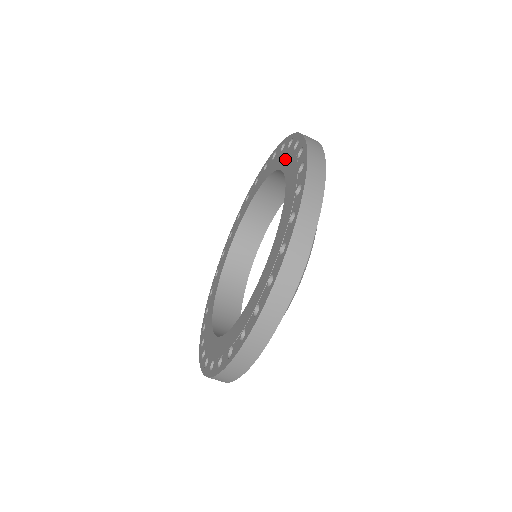
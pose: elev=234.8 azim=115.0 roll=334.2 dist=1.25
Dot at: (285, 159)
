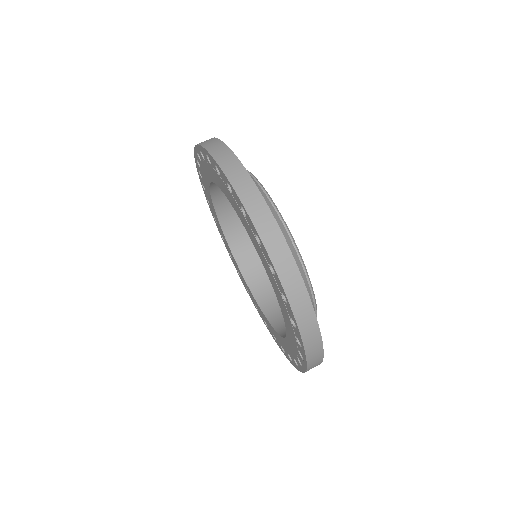
Dot at: (204, 175)
